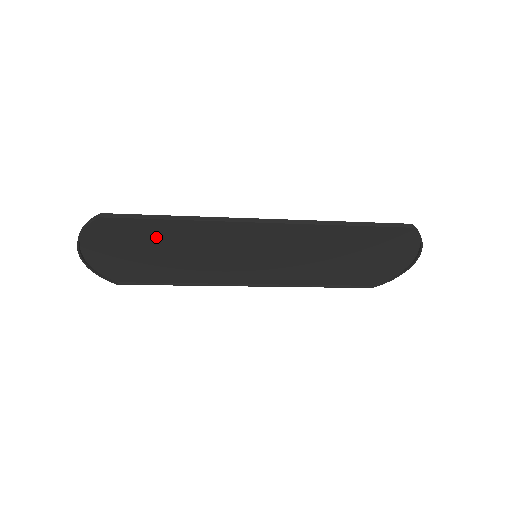
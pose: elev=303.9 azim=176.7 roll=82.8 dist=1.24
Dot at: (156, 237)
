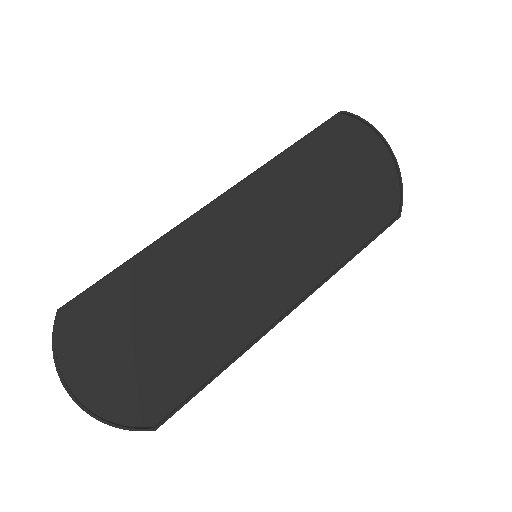
Dot at: (138, 303)
